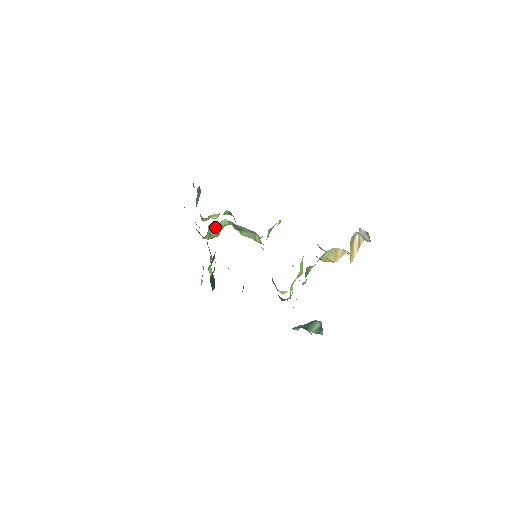
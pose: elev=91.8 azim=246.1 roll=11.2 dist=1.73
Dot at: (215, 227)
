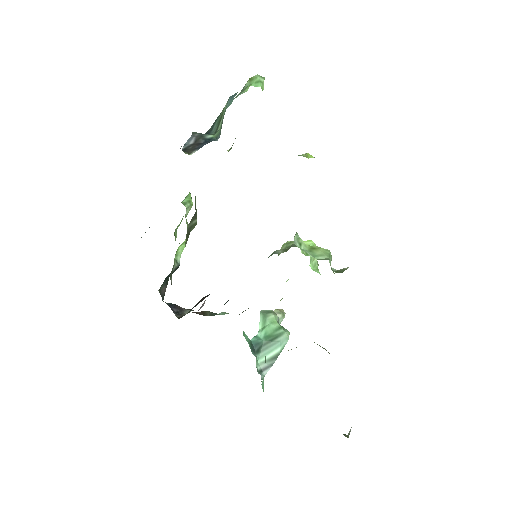
Dot at: occluded
